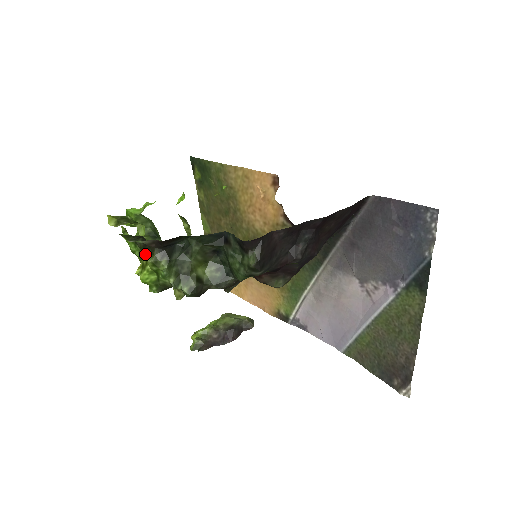
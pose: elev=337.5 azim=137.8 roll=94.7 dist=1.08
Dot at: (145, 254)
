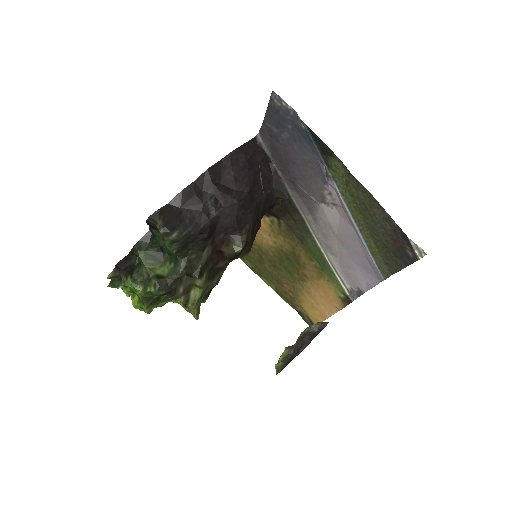
Dot at: occluded
